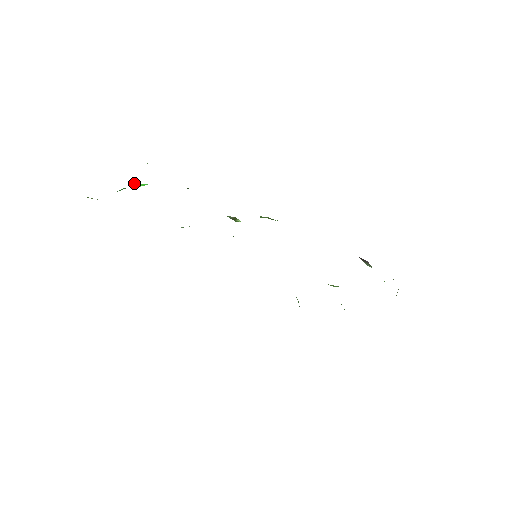
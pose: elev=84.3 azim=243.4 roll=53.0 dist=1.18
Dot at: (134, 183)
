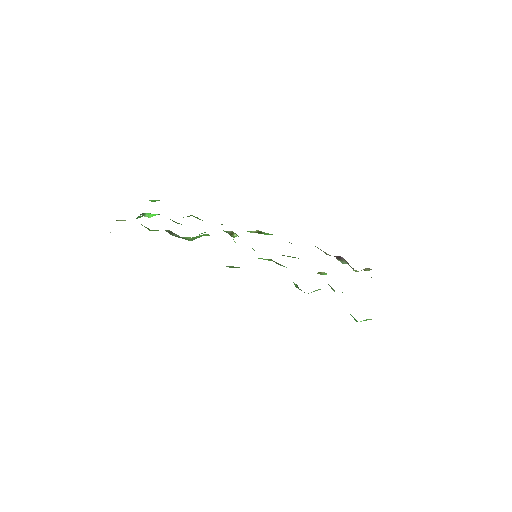
Dot at: (146, 214)
